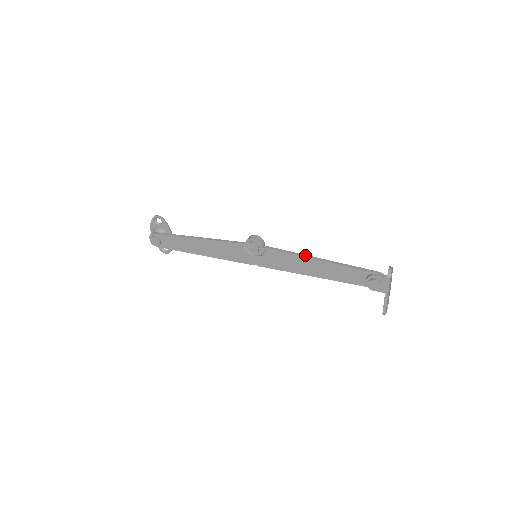
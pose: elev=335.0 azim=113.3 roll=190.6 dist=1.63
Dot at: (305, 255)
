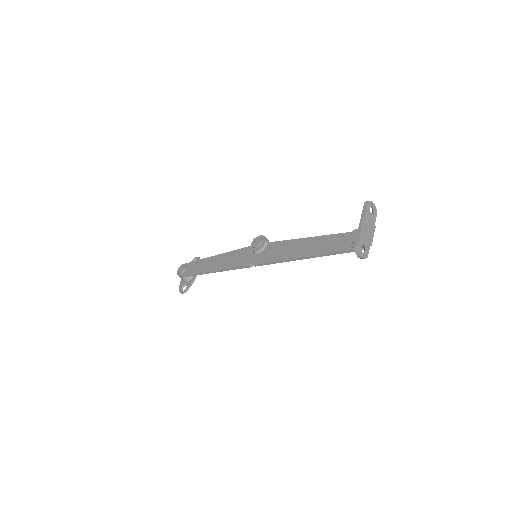
Dot at: (299, 239)
